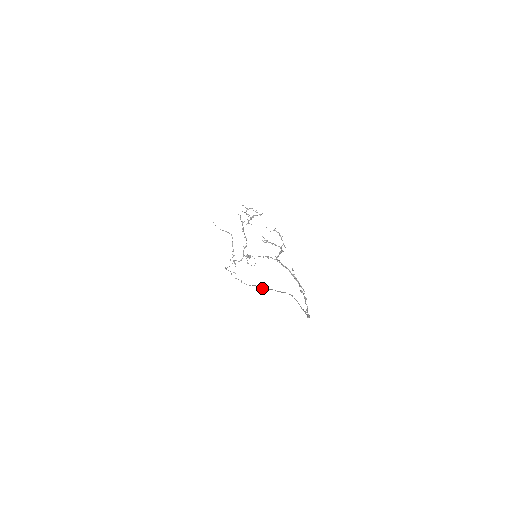
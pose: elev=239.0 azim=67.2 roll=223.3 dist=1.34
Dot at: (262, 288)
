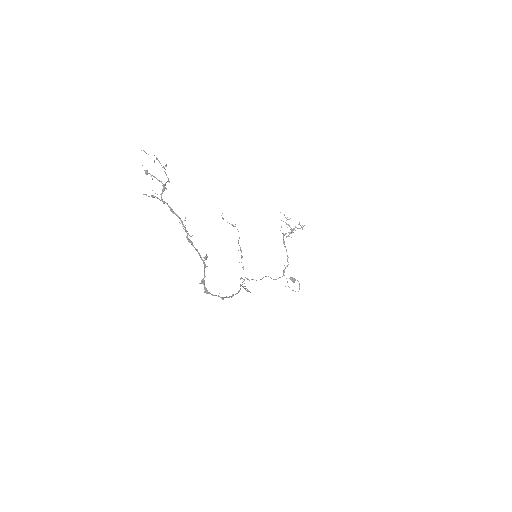
Dot at: occluded
